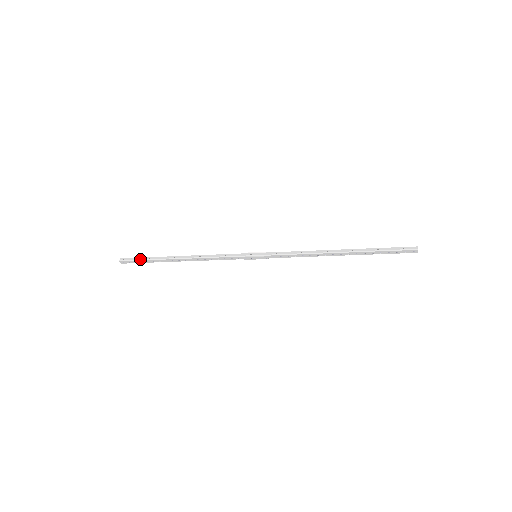
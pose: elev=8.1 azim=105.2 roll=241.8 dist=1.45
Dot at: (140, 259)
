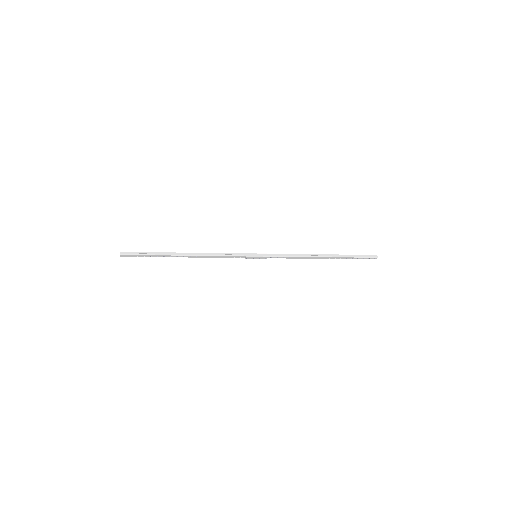
Dot at: (144, 254)
